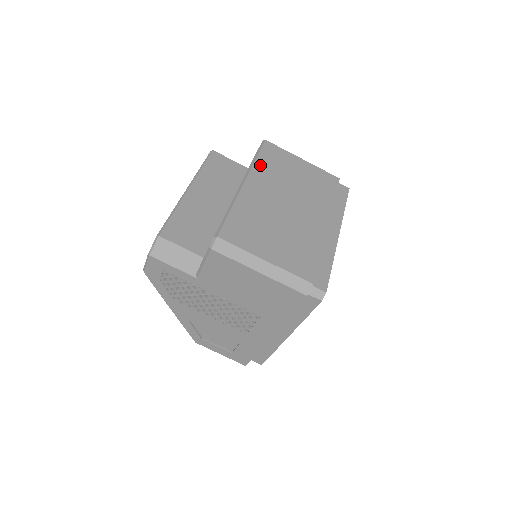
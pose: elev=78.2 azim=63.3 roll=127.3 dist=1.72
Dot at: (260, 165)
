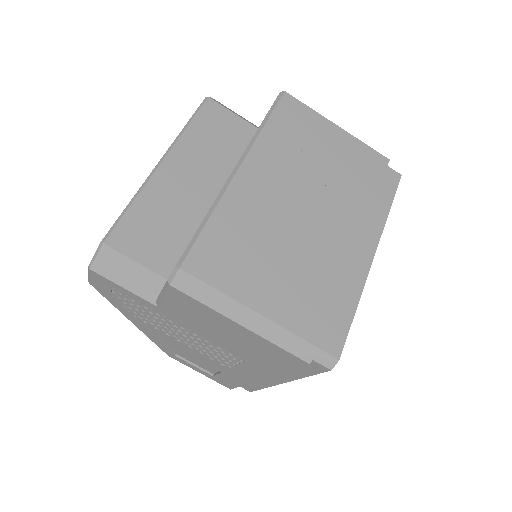
Dot at: (269, 136)
